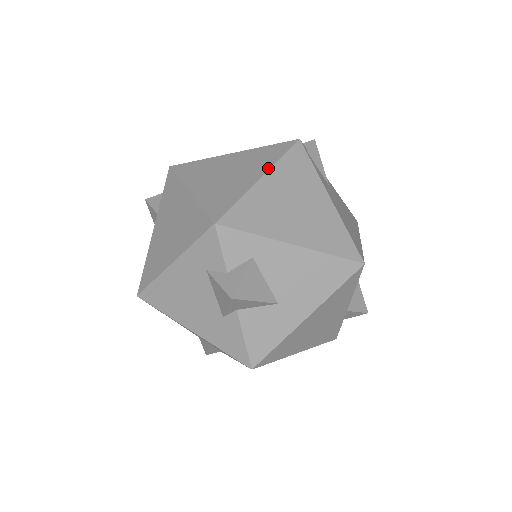
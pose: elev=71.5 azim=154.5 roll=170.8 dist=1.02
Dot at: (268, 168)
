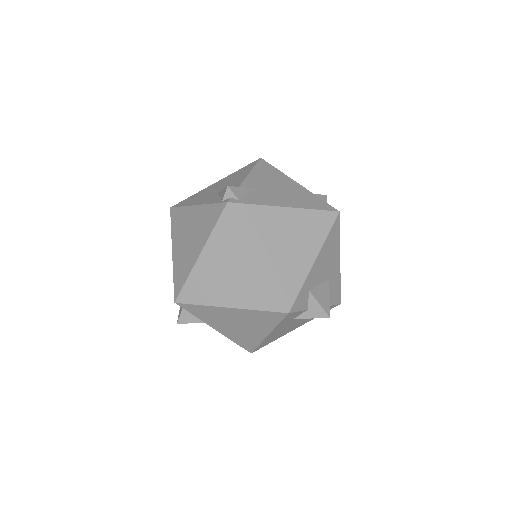
Dot at: (250, 247)
